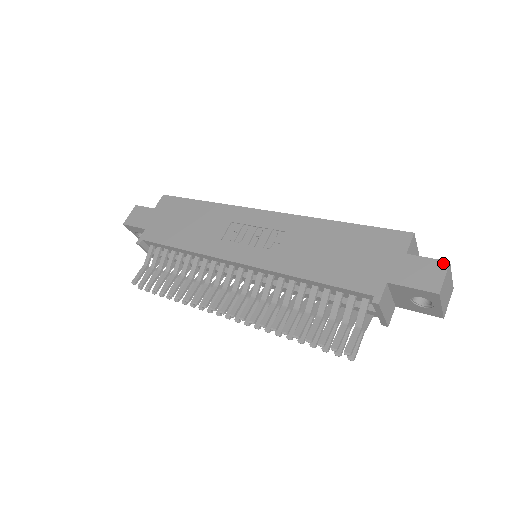
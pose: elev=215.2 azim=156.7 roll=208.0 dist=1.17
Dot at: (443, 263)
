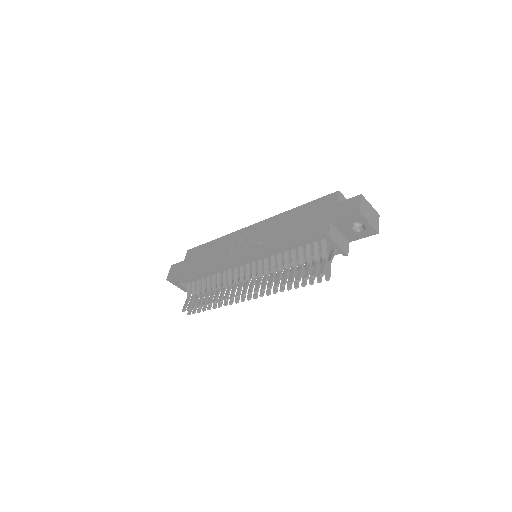
Dot at: (358, 197)
